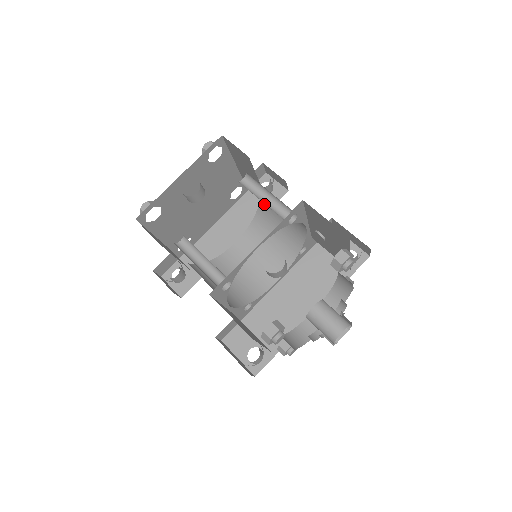
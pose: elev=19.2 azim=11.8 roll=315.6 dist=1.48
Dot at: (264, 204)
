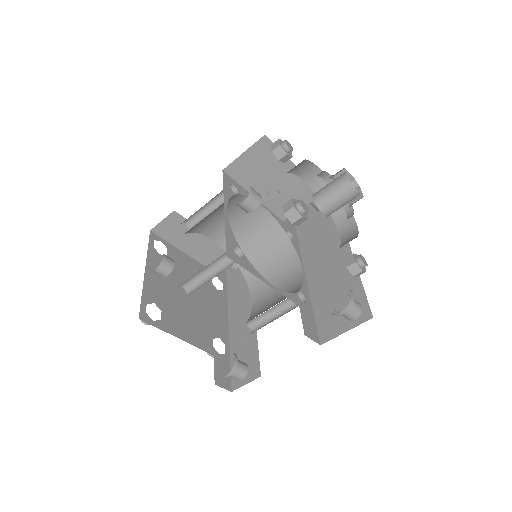
Dot at: occluded
